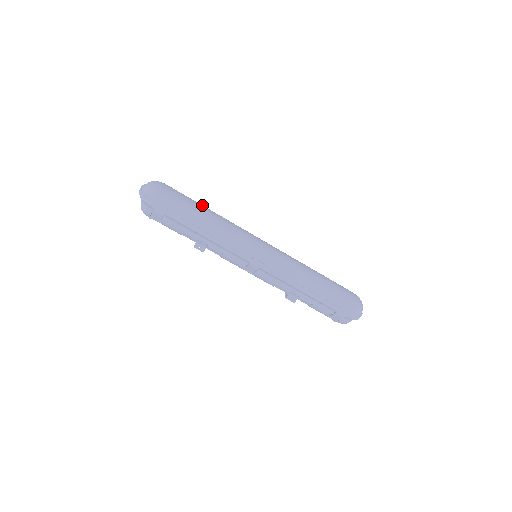
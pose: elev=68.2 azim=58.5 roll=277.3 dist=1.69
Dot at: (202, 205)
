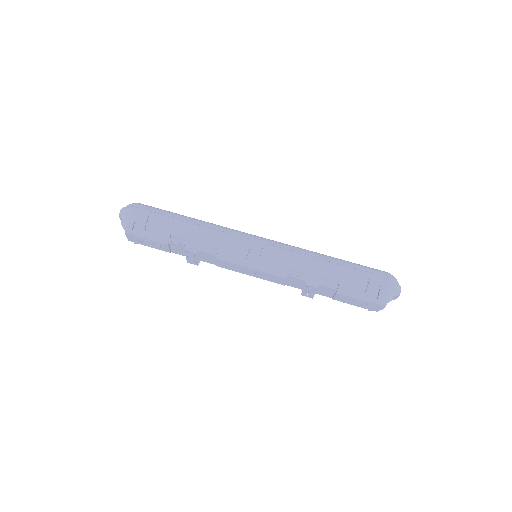
Dot at: occluded
